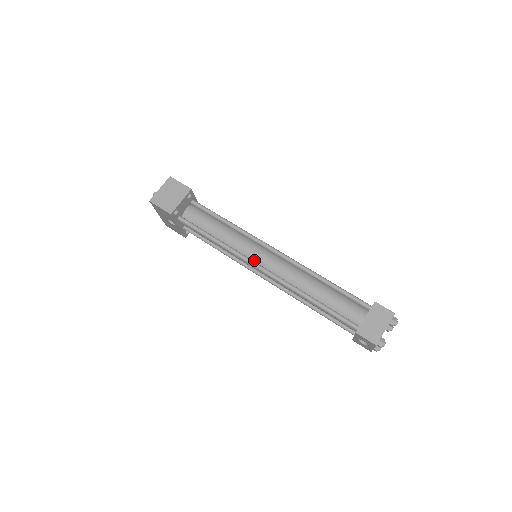
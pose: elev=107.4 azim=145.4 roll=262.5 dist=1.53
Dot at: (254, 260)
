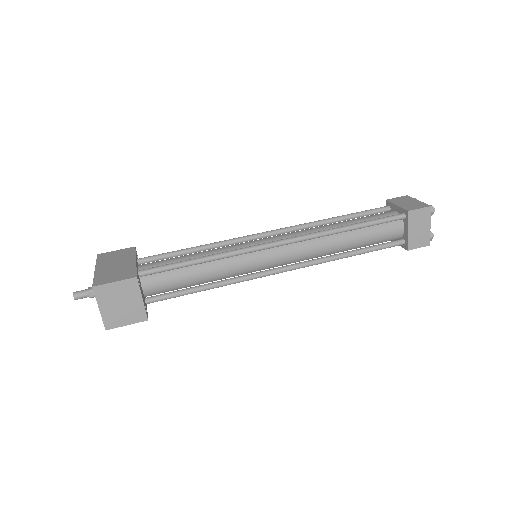
Dot at: (265, 268)
